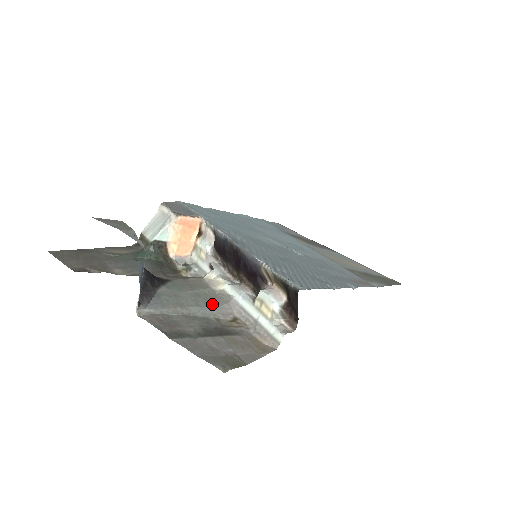
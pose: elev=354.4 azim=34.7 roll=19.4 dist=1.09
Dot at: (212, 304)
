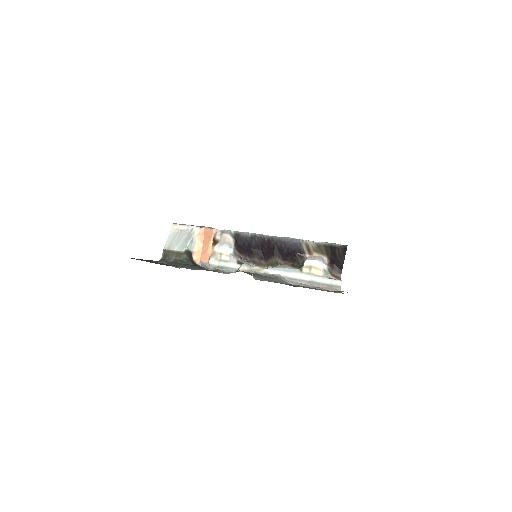
Dot at: (273, 278)
